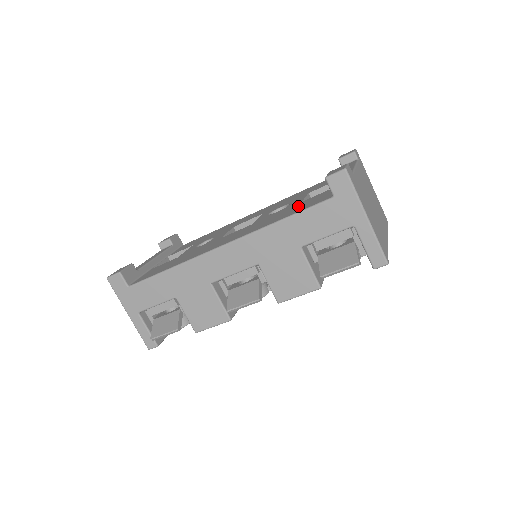
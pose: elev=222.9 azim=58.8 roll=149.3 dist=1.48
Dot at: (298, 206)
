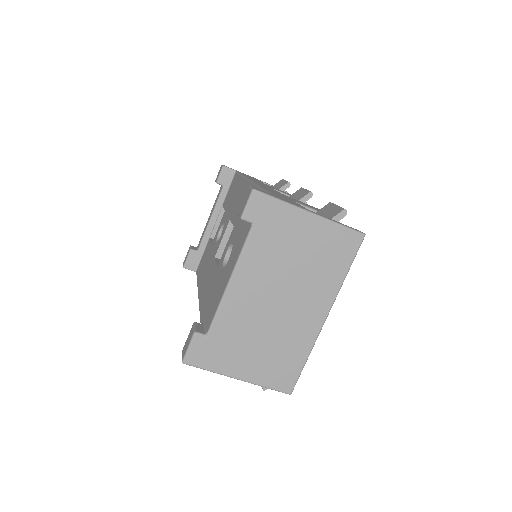
Dot at: occluded
